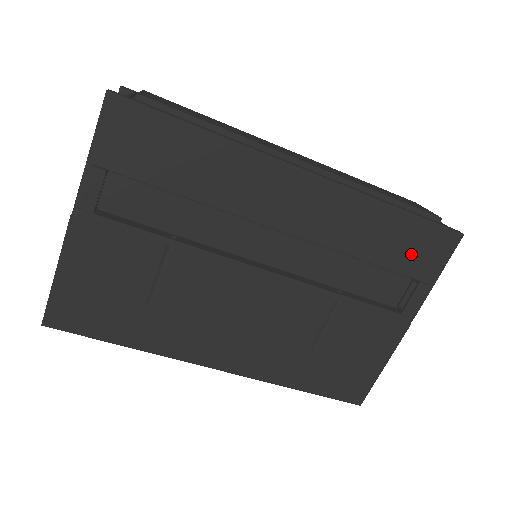
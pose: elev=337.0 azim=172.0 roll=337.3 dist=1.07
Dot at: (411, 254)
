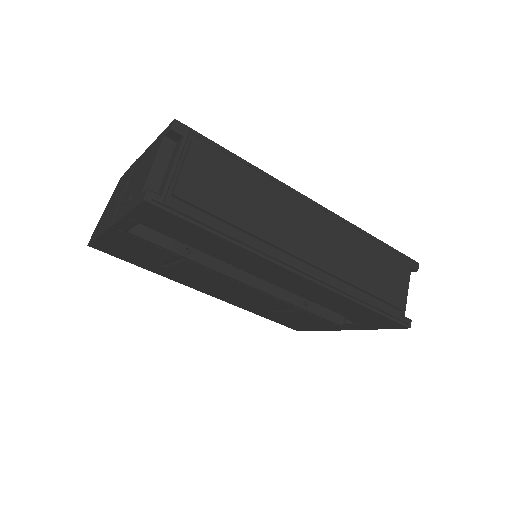
Dot at: (364, 319)
